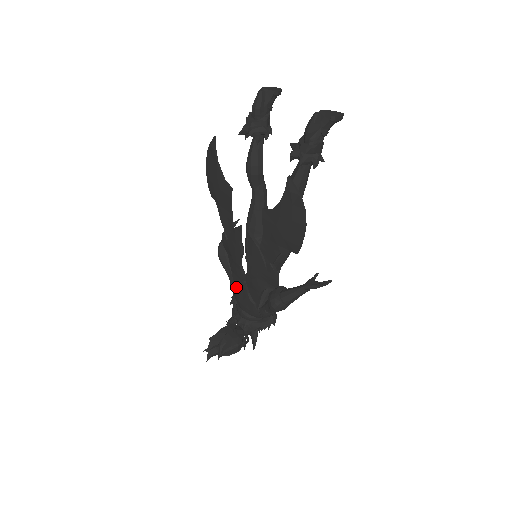
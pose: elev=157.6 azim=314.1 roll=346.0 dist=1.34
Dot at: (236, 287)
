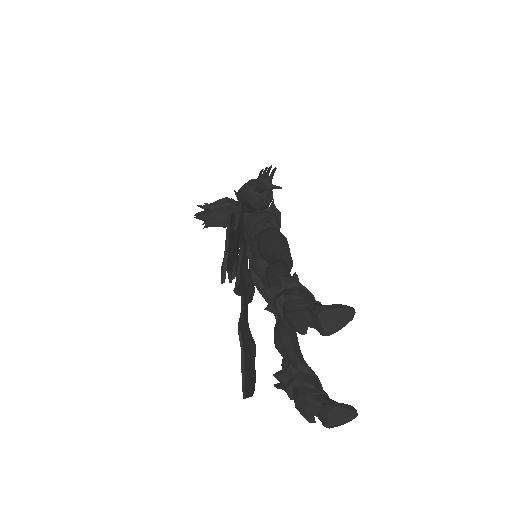
Dot at: occluded
